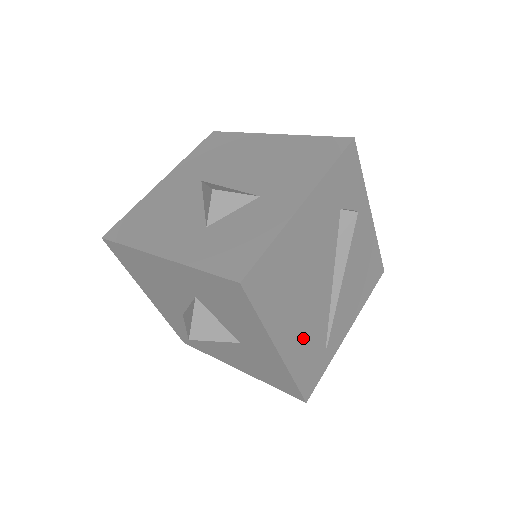
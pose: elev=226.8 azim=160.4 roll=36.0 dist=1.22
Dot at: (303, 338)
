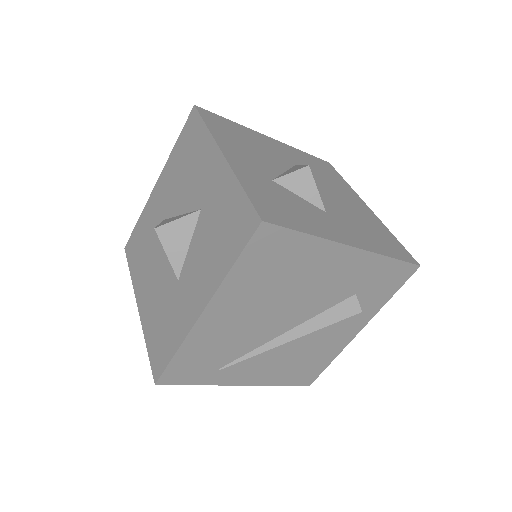
Dot at: (223, 334)
